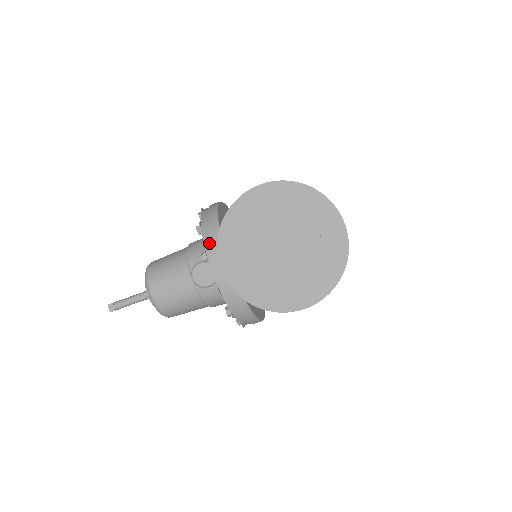
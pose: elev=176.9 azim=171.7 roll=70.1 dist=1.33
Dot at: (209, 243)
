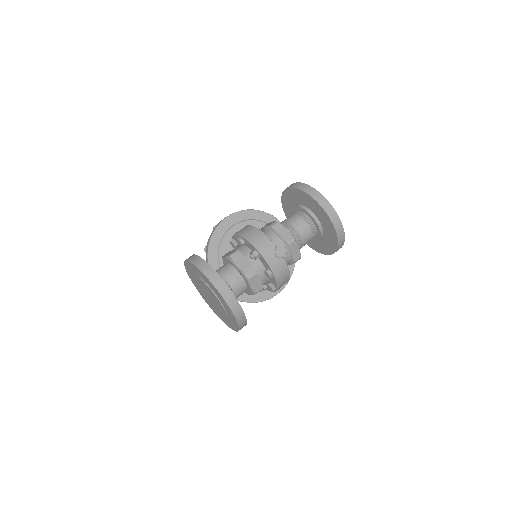
Dot at: occluded
